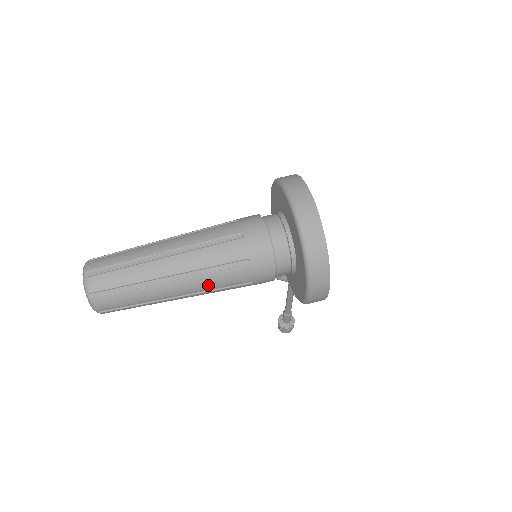
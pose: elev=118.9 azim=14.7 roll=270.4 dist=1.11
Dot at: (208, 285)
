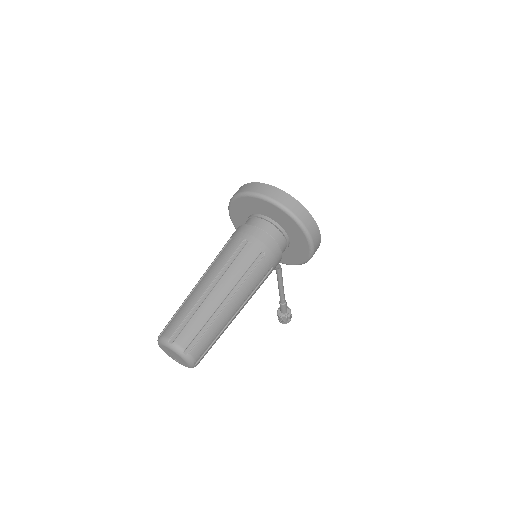
Dot at: (250, 288)
